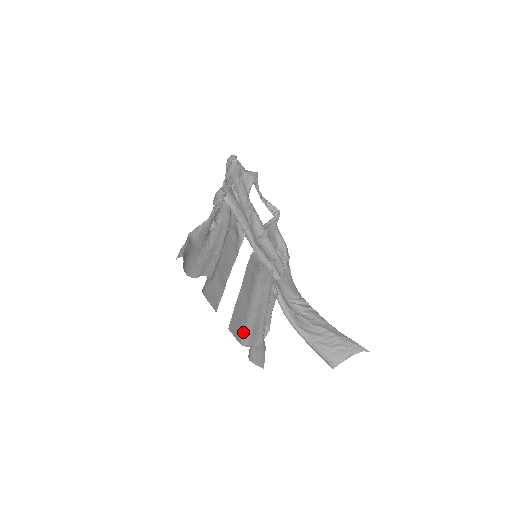
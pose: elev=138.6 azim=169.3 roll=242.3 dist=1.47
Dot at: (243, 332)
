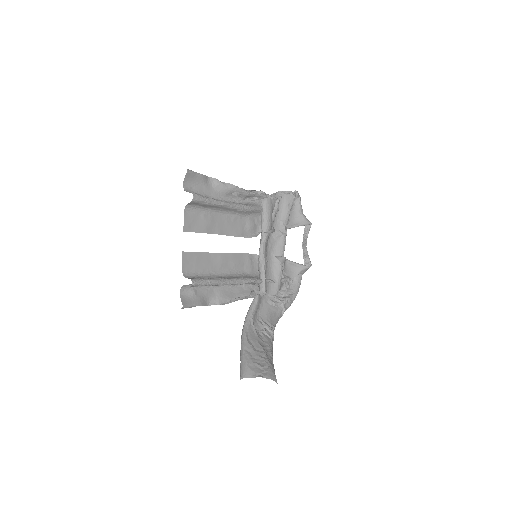
Dot at: (193, 272)
